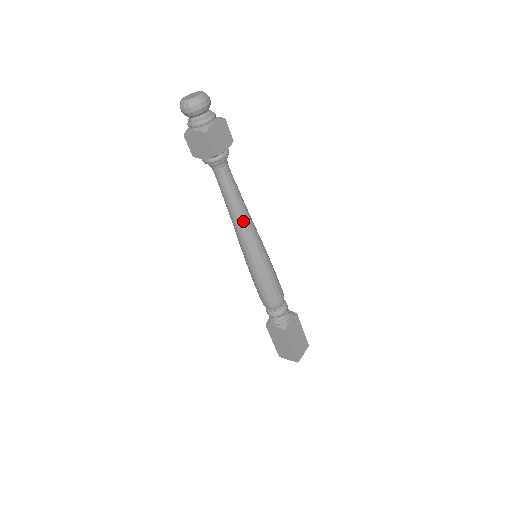
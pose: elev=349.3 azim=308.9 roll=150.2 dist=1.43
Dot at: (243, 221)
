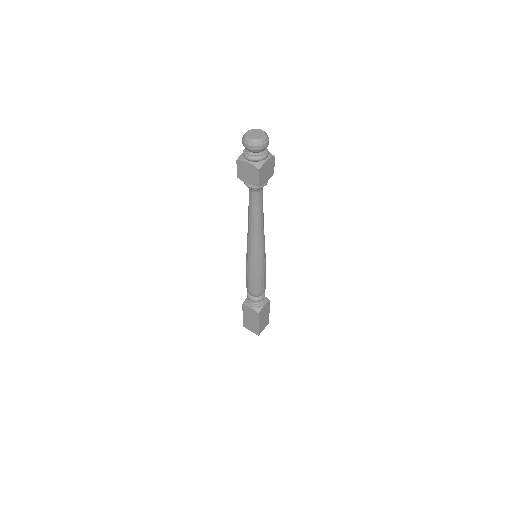
Dot at: (258, 233)
